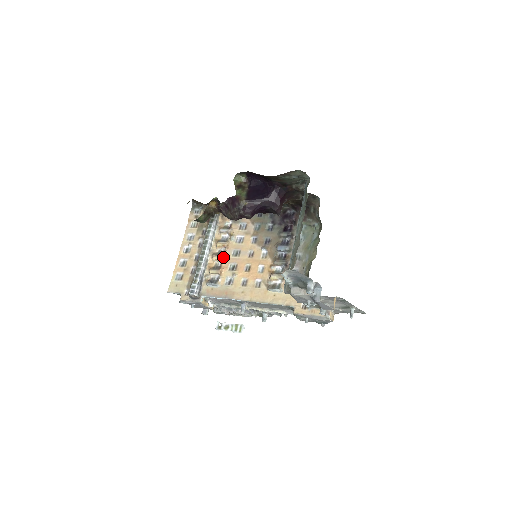
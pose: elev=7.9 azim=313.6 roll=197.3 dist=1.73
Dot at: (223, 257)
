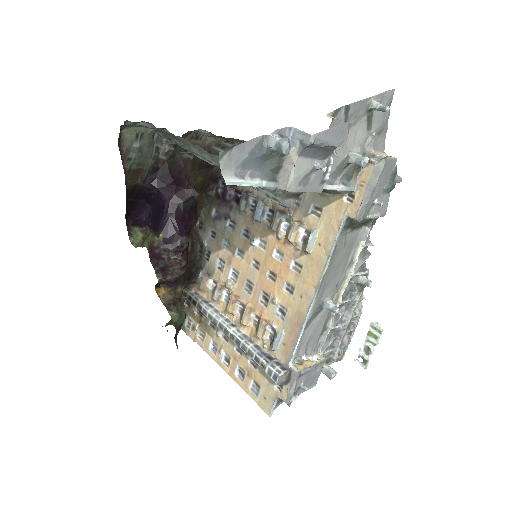
Dot at: (246, 309)
